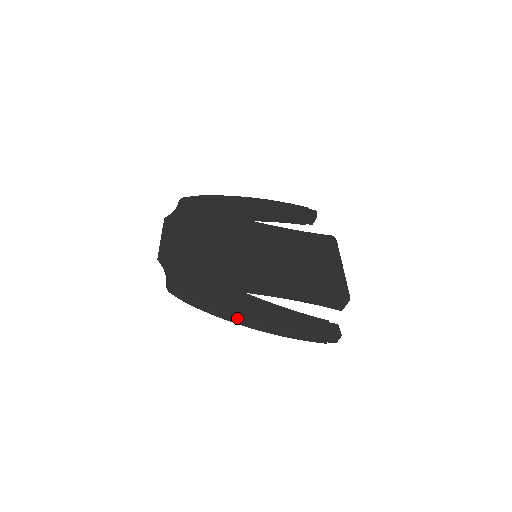
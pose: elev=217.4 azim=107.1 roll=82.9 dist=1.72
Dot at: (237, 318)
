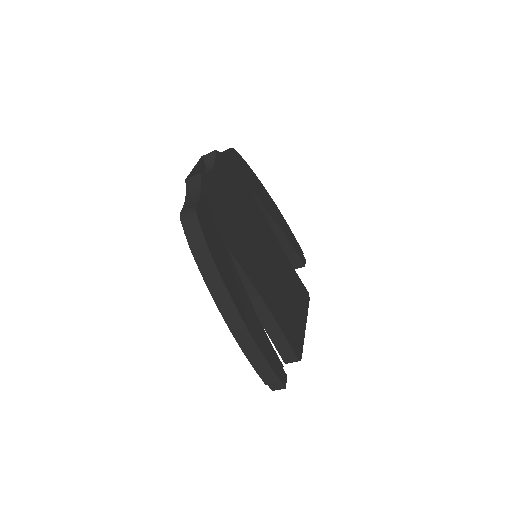
Dot at: (223, 299)
